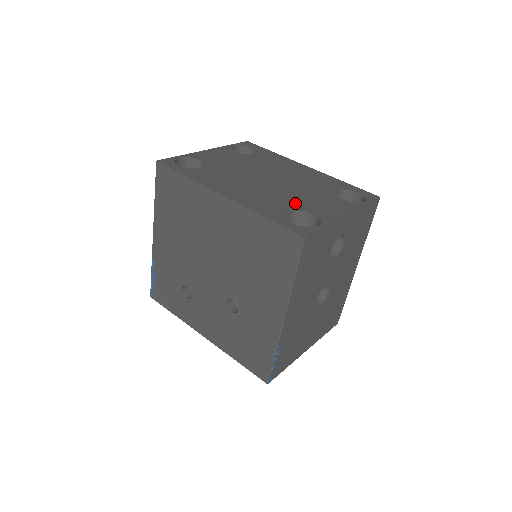
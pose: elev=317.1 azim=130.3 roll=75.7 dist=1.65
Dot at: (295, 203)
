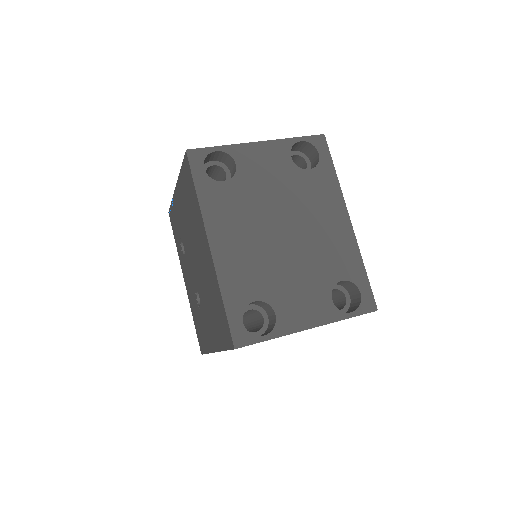
Dot at: (273, 288)
